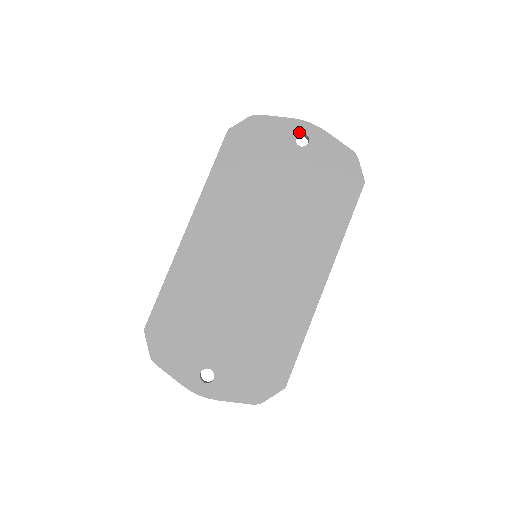
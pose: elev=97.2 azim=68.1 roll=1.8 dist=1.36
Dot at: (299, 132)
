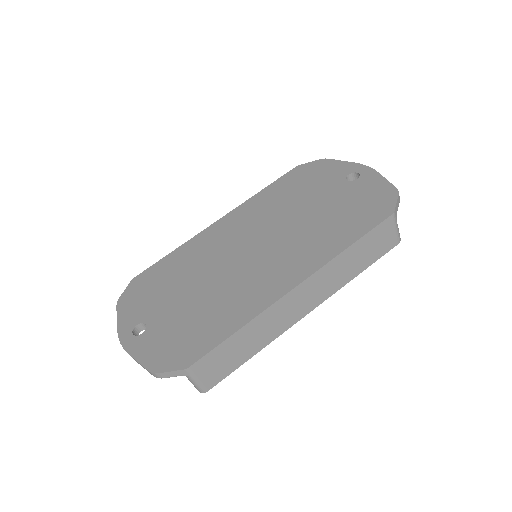
Dot at: (354, 171)
